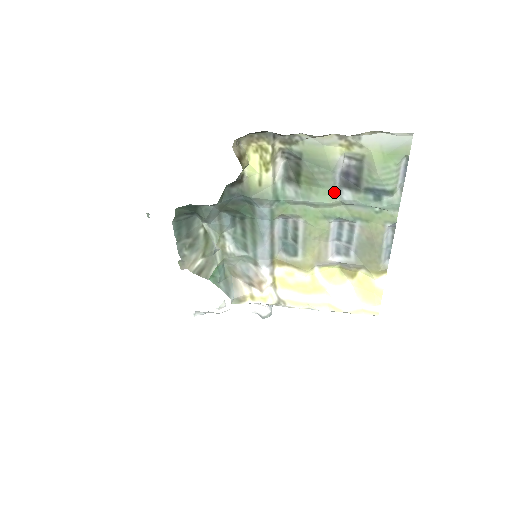
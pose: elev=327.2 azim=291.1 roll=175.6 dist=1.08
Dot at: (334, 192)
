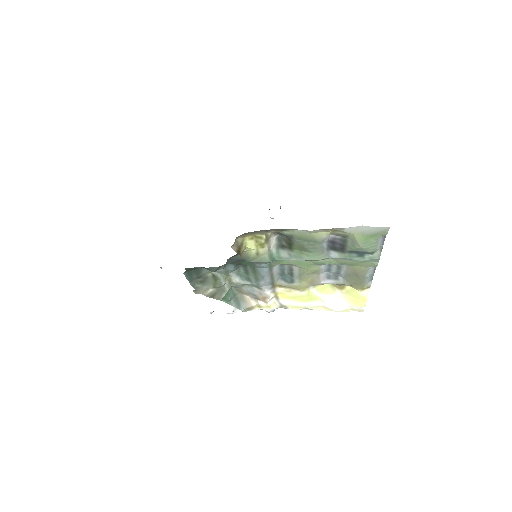
Dot at: (323, 253)
